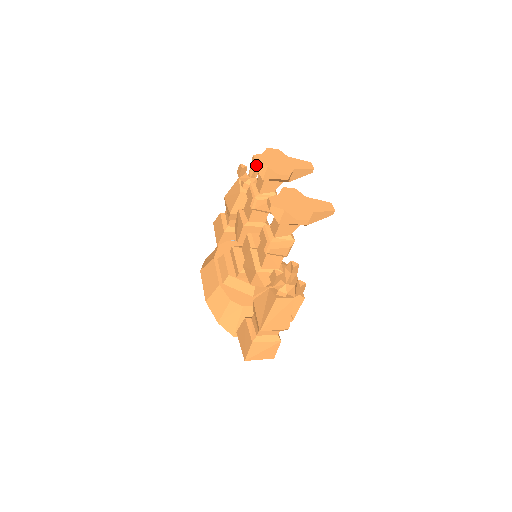
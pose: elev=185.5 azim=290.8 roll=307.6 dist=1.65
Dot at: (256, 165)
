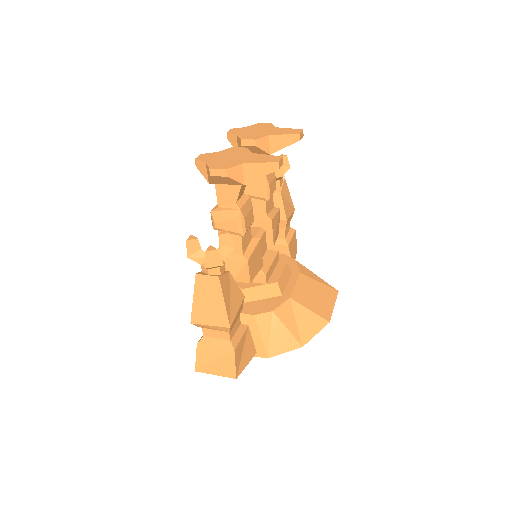
Dot at: (228, 137)
